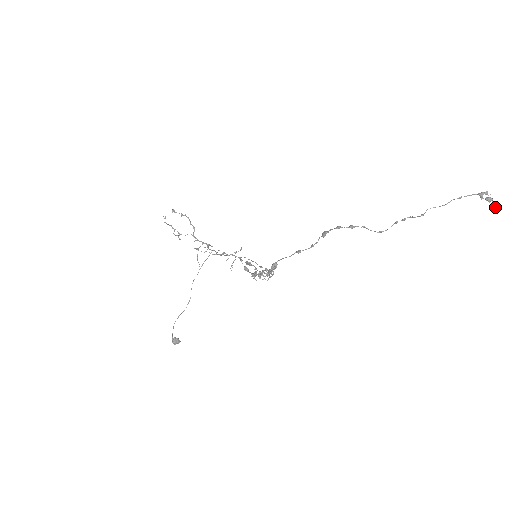
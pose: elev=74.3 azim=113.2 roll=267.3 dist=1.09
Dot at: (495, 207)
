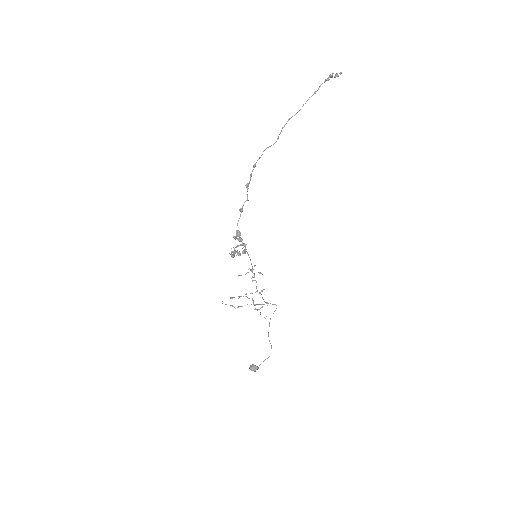
Dot at: occluded
